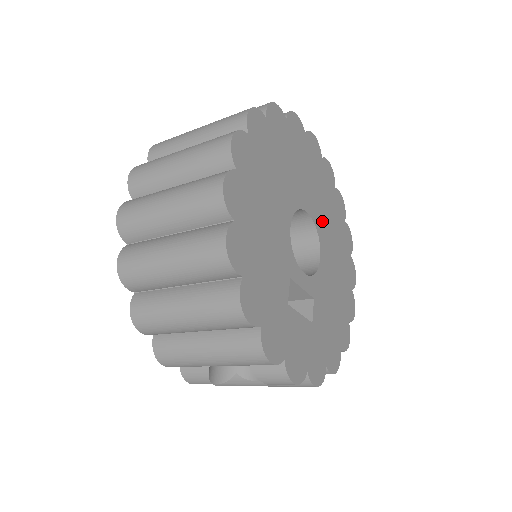
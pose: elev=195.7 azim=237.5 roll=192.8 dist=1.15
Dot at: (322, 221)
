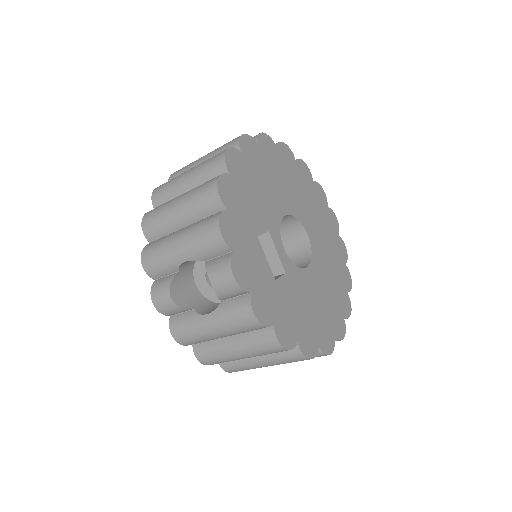
Dot at: (320, 257)
